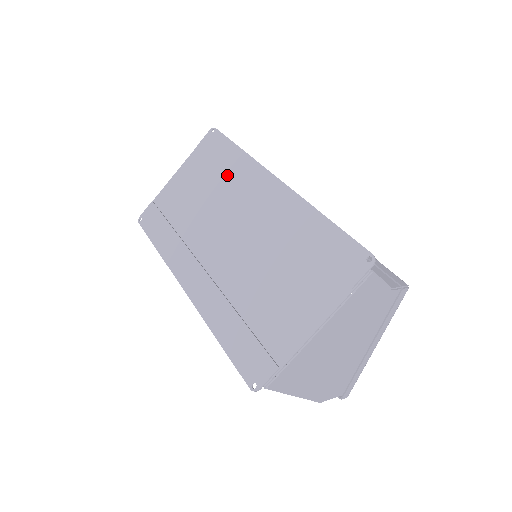
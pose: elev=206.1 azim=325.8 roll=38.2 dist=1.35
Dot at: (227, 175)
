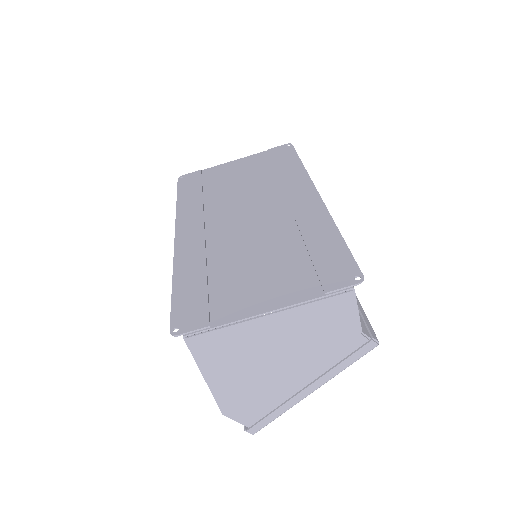
Dot at: (277, 176)
